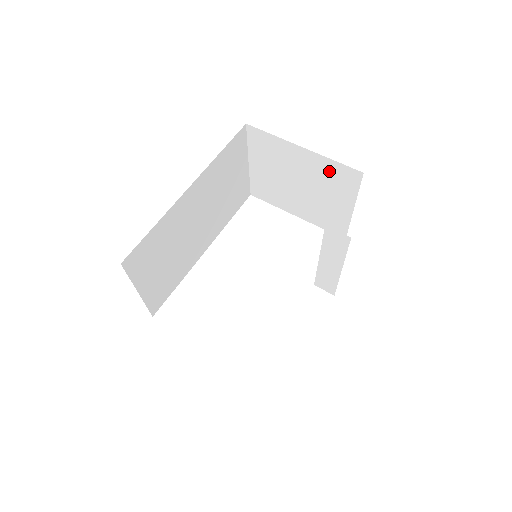
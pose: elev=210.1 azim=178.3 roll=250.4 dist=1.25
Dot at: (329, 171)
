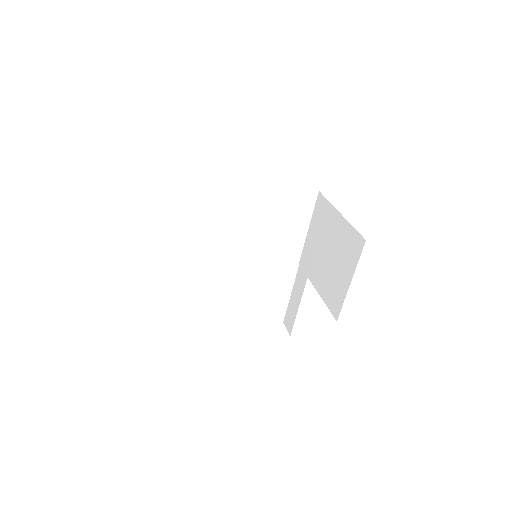
Dot at: (348, 238)
